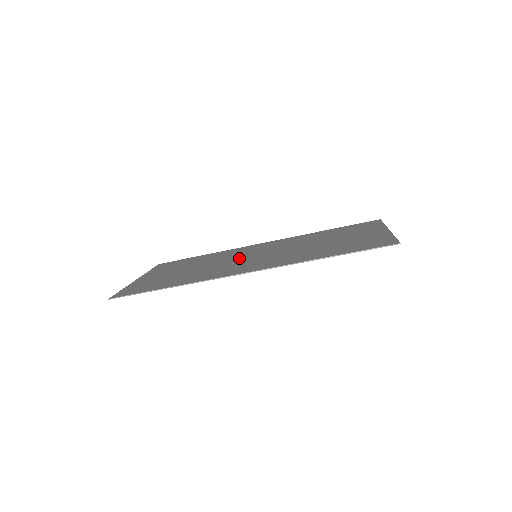
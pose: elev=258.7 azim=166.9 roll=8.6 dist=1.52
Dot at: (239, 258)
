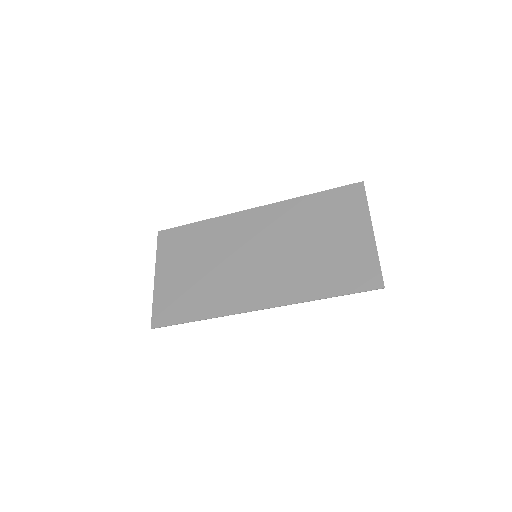
Dot at: (241, 257)
